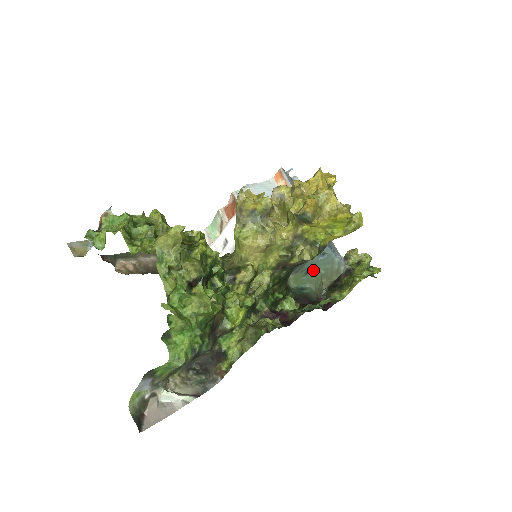
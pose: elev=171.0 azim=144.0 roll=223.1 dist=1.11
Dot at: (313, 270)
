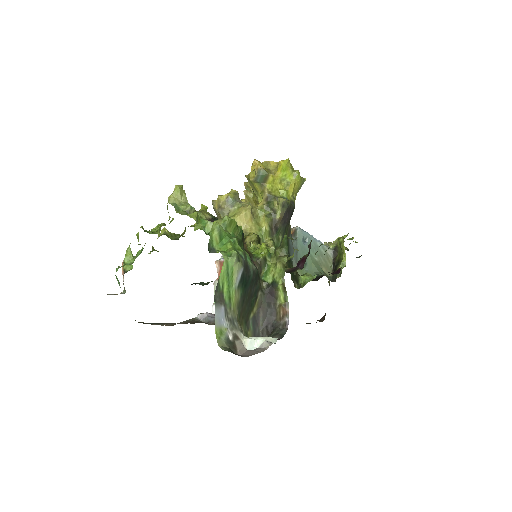
Dot at: (308, 259)
